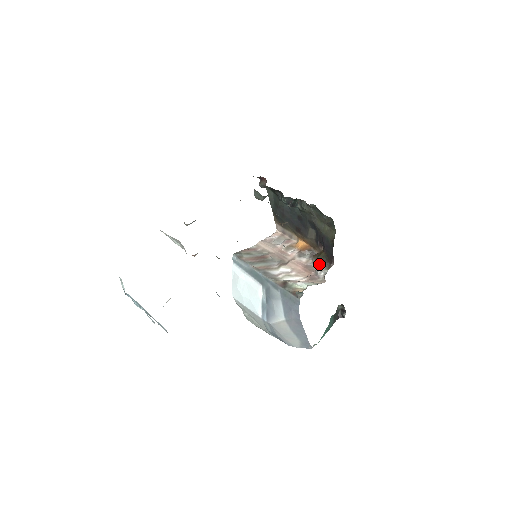
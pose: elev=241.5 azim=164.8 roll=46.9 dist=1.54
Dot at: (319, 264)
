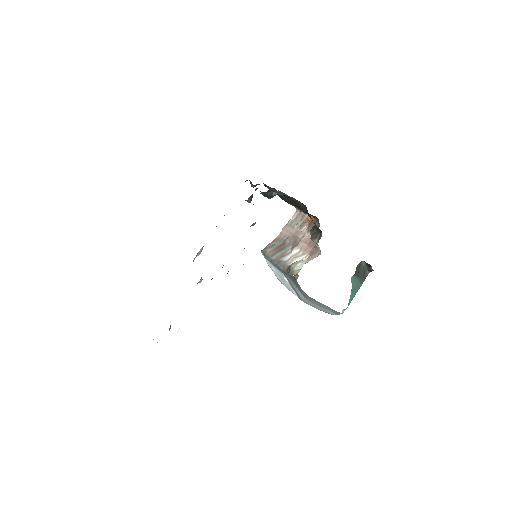
Dot at: (312, 238)
